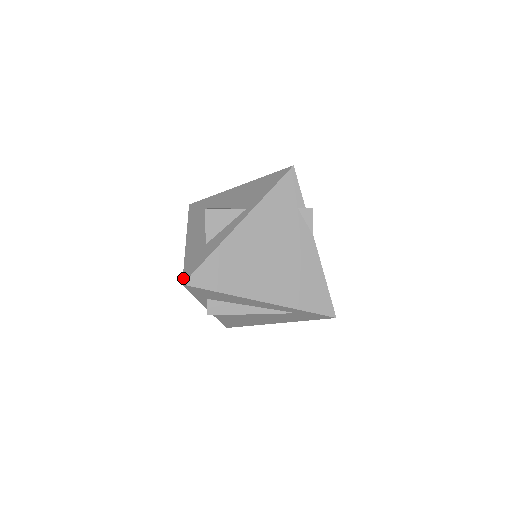
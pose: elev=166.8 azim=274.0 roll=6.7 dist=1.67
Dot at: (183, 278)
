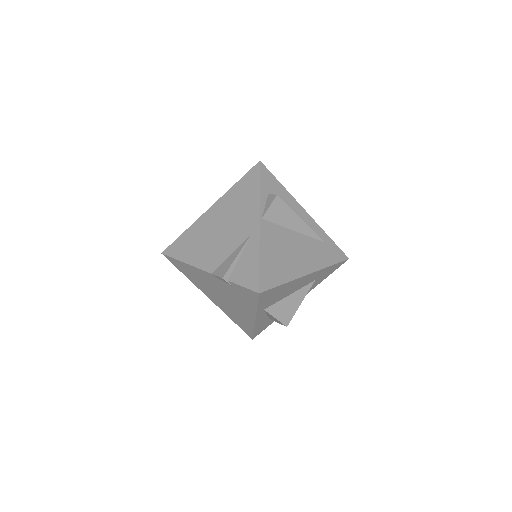
Dot at: (254, 166)
